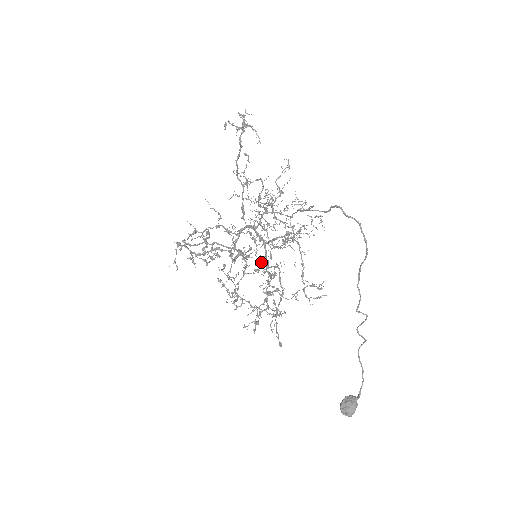
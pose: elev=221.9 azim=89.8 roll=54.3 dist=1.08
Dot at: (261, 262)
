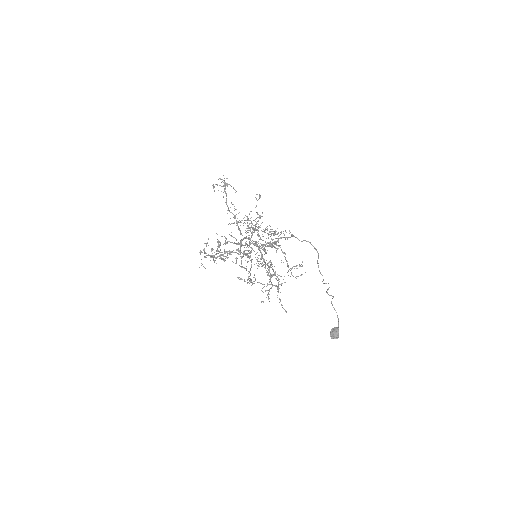
Dot at: occluded
